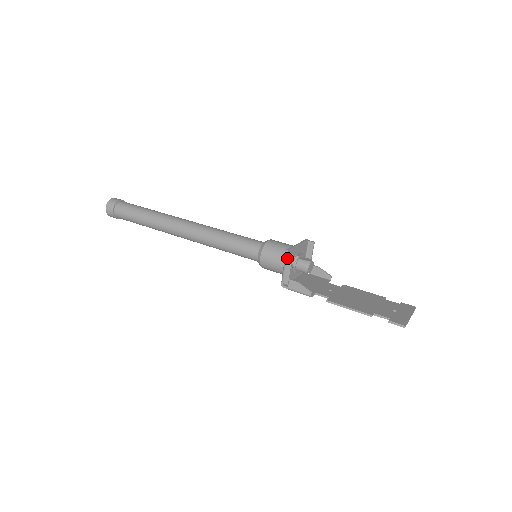
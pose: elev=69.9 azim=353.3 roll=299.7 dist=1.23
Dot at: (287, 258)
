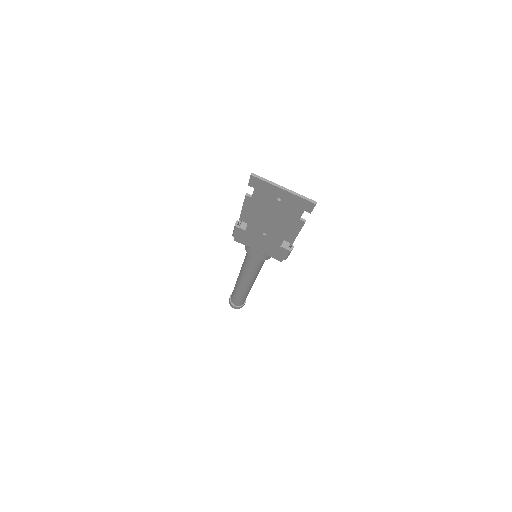
Dot at: occluded
